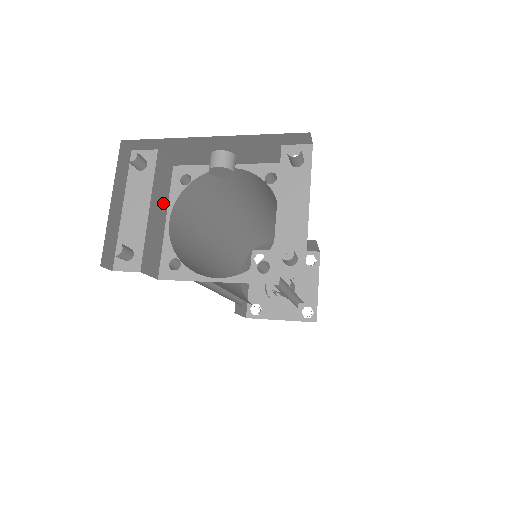
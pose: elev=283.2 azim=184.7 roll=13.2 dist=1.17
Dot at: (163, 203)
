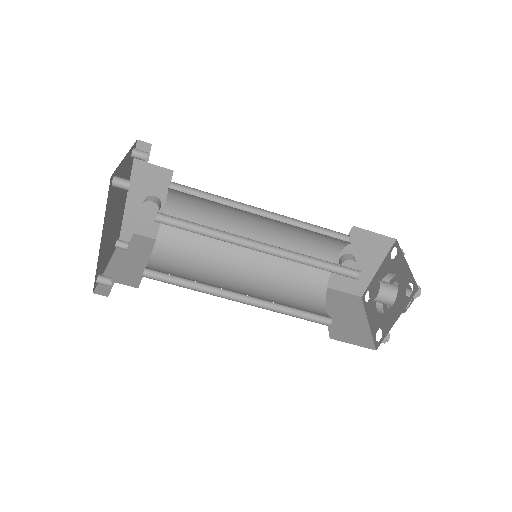
Dot at: (144, 255)
